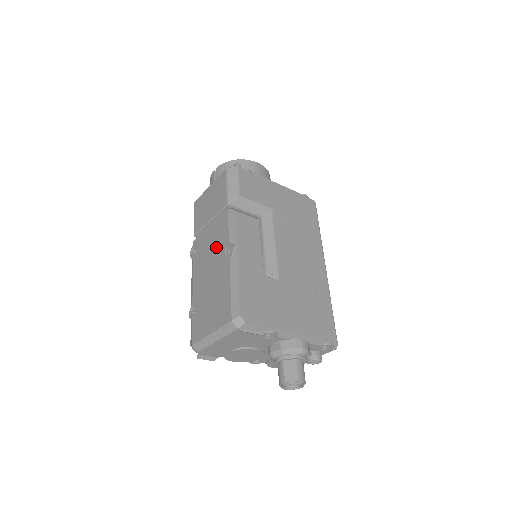
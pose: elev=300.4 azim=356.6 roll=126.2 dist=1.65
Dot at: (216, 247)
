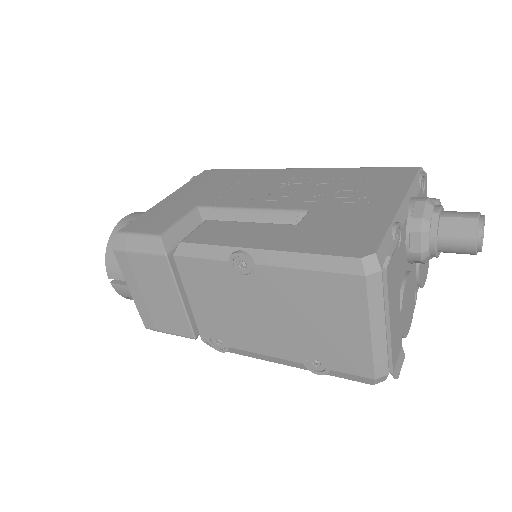
Dot at: (226, 292)
